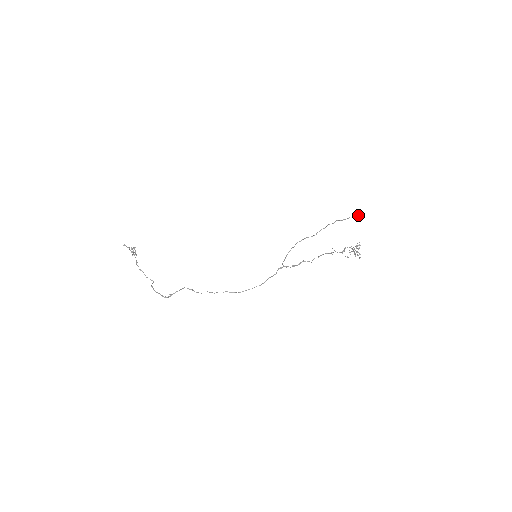
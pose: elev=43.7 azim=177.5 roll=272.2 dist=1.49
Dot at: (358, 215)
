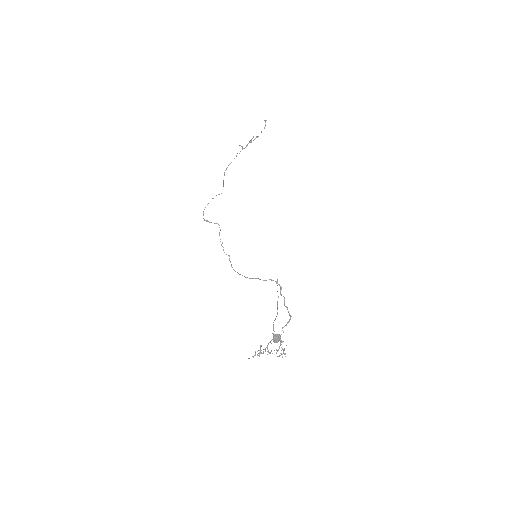
Dot at: (276, 340)
